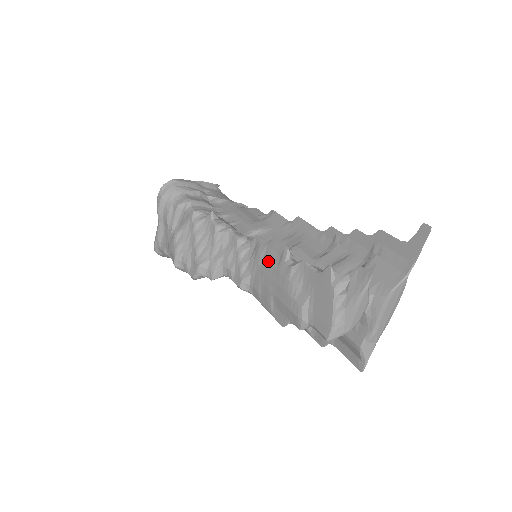
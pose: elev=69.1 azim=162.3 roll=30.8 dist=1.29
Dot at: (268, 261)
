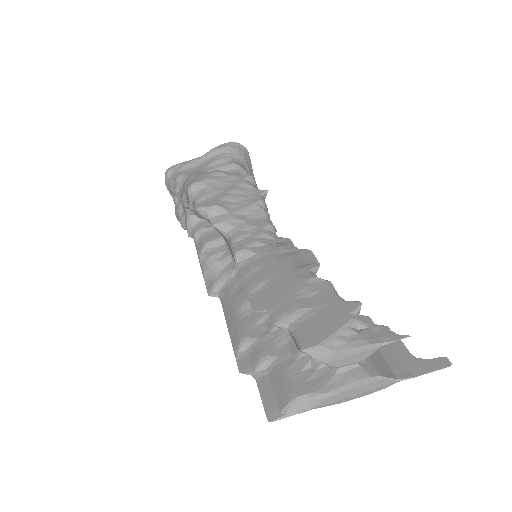
Dot at: (290, 257)
